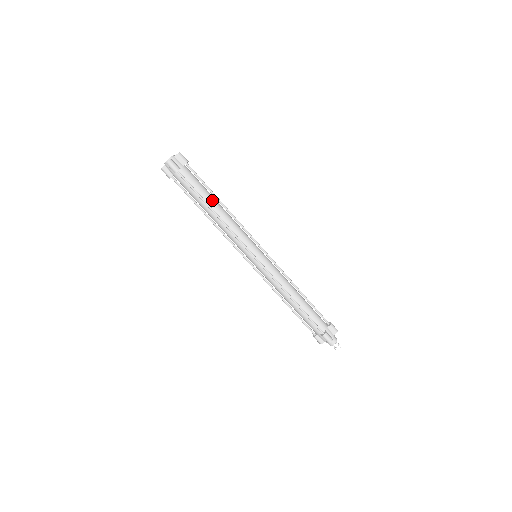
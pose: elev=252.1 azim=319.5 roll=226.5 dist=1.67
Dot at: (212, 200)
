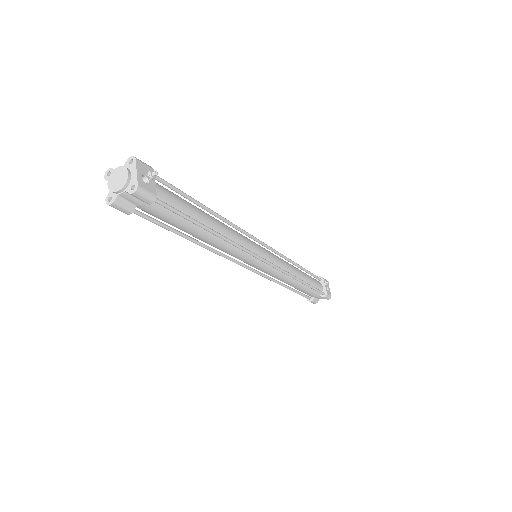
Dot at: (195, 232)
